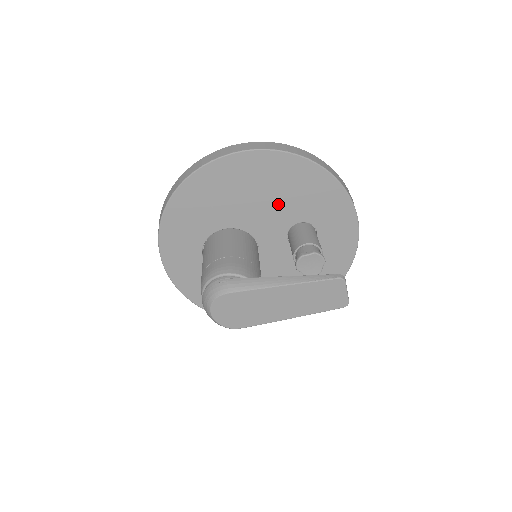
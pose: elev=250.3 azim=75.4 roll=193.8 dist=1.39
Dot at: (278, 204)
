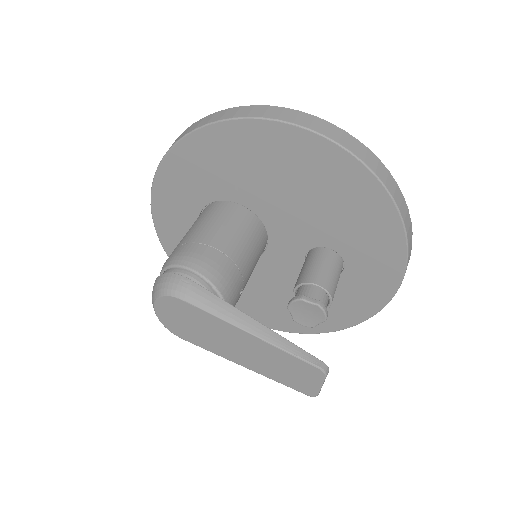
Dot at: (316, 214)
